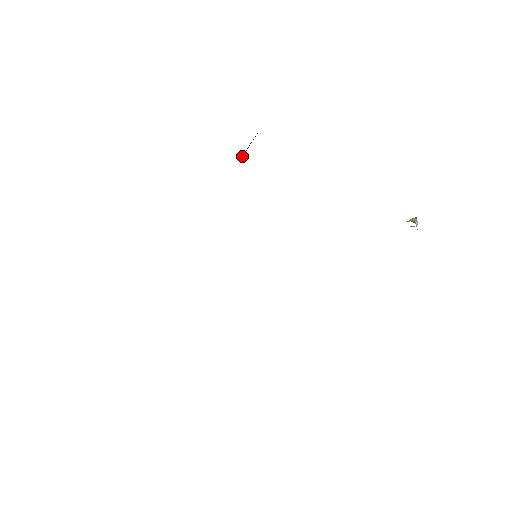
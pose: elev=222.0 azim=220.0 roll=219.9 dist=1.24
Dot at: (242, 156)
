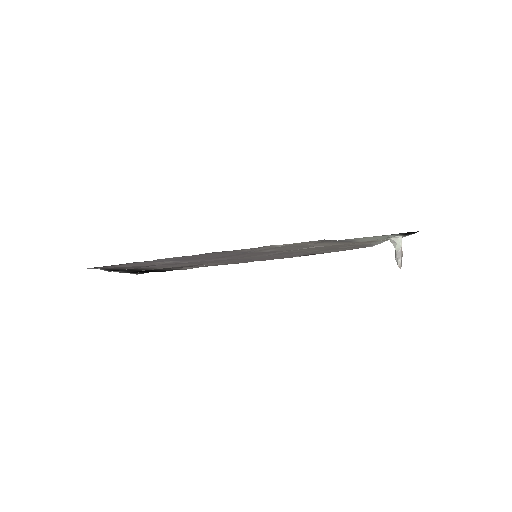
Dot at: (298, 256)
